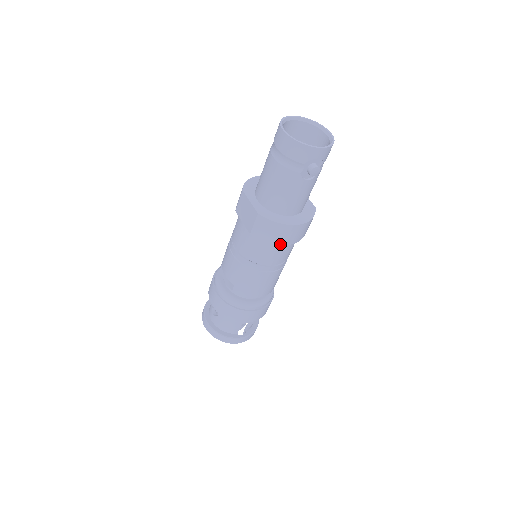
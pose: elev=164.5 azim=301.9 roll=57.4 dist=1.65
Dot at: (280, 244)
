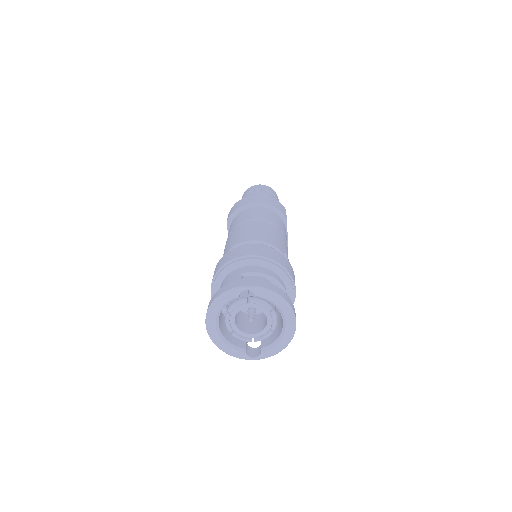
Dot at: (246, 205)
